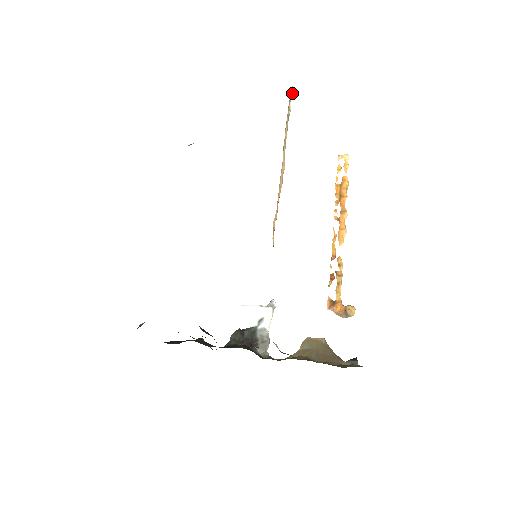
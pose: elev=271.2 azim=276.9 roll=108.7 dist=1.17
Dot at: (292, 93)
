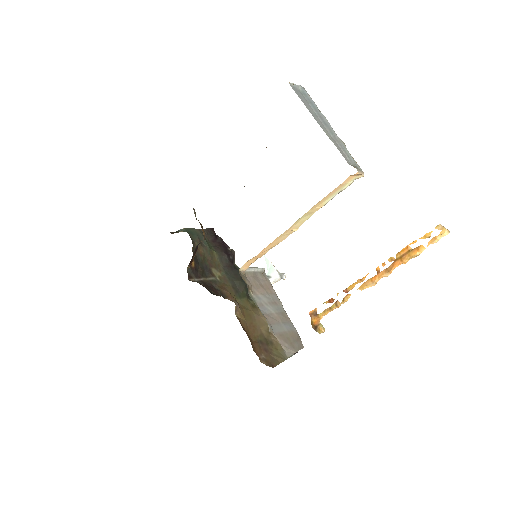
Dot at: (360, 175)
